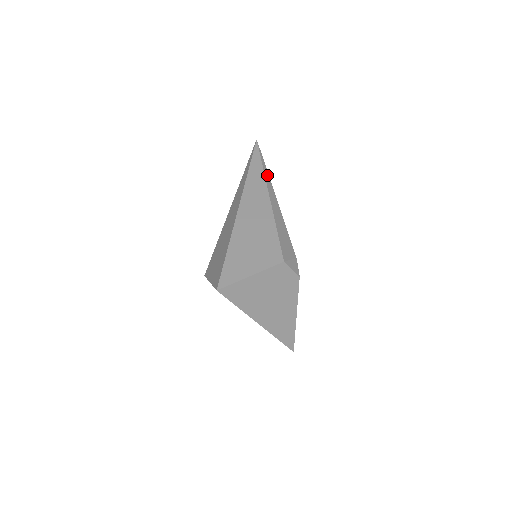
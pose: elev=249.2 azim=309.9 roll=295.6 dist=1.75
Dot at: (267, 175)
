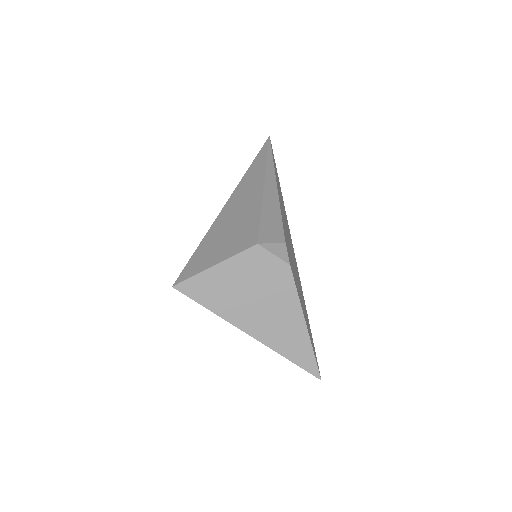
Dot at: (271, 165)
